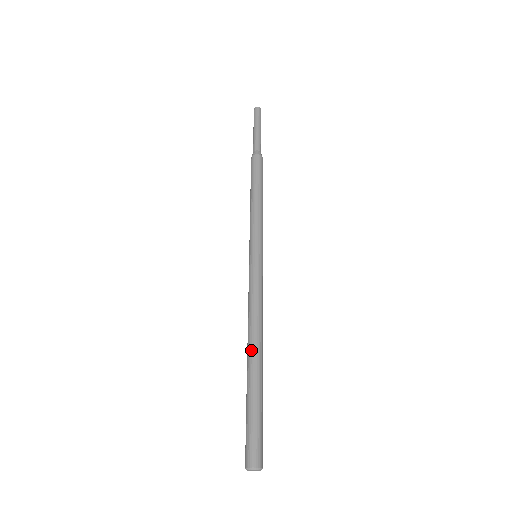
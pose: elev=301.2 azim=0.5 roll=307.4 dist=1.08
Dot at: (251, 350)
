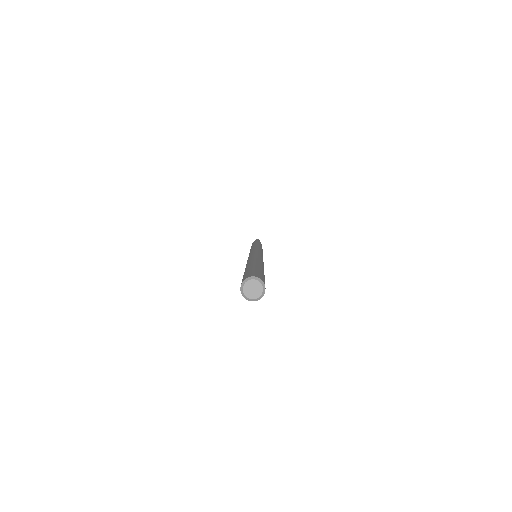
Dot at: occluded
